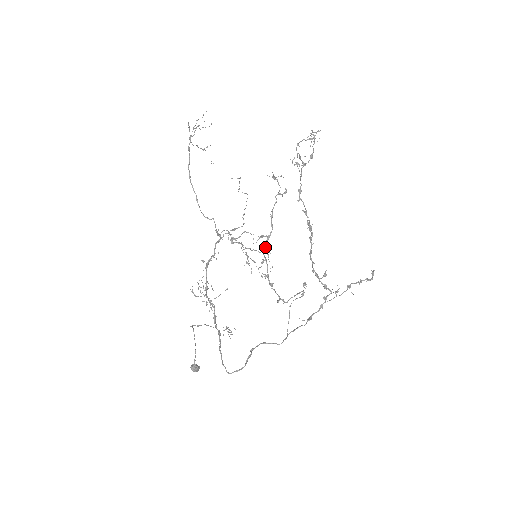
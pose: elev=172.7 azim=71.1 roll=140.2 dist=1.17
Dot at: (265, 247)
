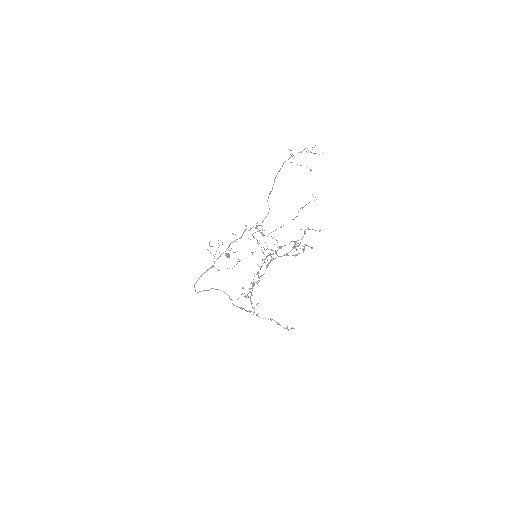
Dot at: (267, 256)
